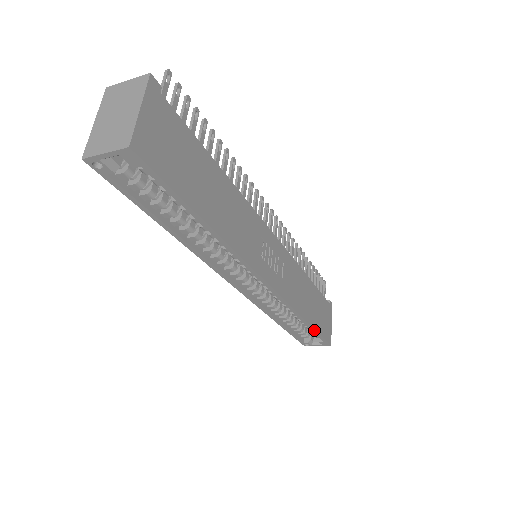
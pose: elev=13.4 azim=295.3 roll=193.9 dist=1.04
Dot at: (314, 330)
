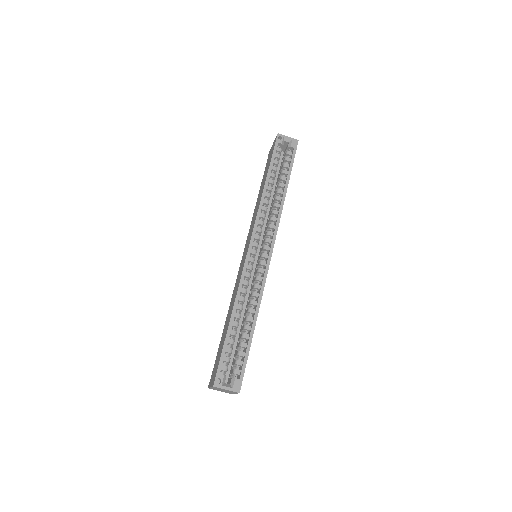
Dot at: (250, 343)
